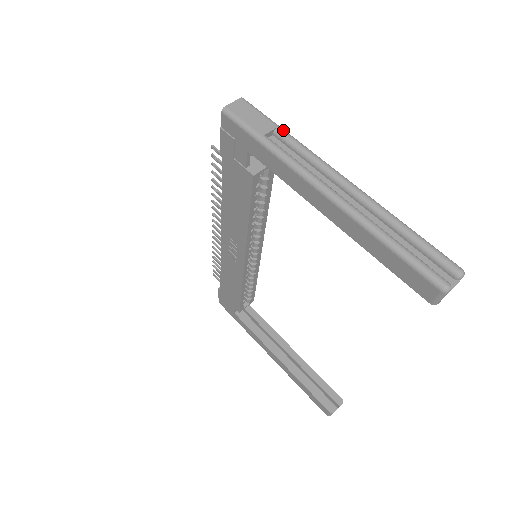
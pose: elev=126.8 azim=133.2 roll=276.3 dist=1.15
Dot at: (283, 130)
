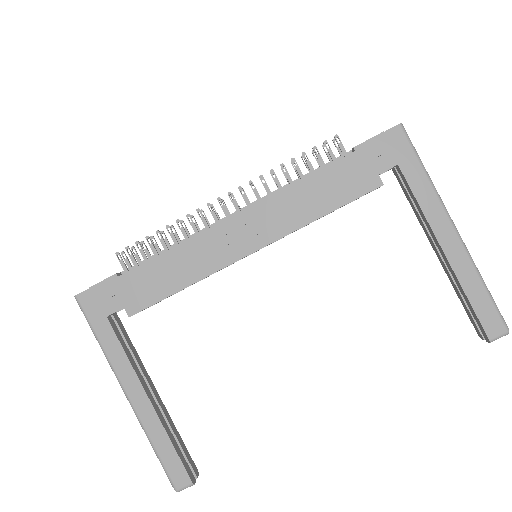
Dot at: occluded
